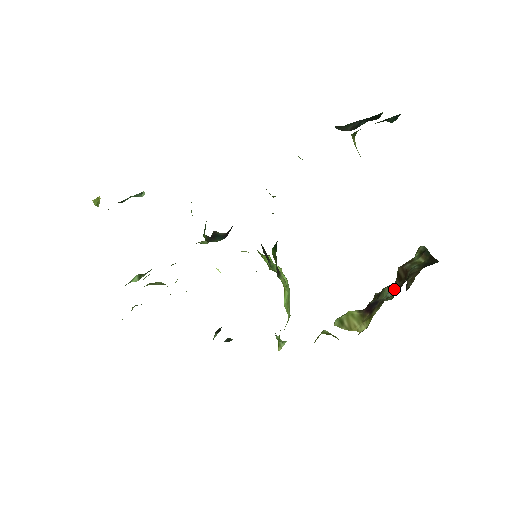
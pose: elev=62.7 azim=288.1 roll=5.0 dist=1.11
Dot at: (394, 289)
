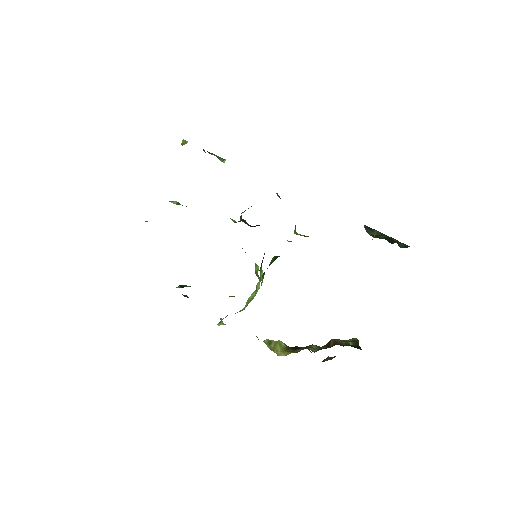
Dot at: occluded
